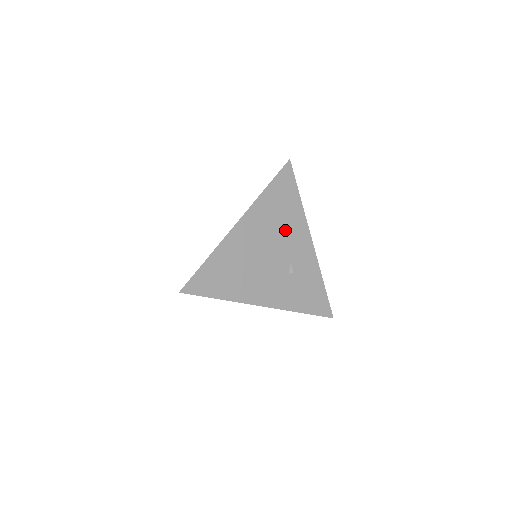
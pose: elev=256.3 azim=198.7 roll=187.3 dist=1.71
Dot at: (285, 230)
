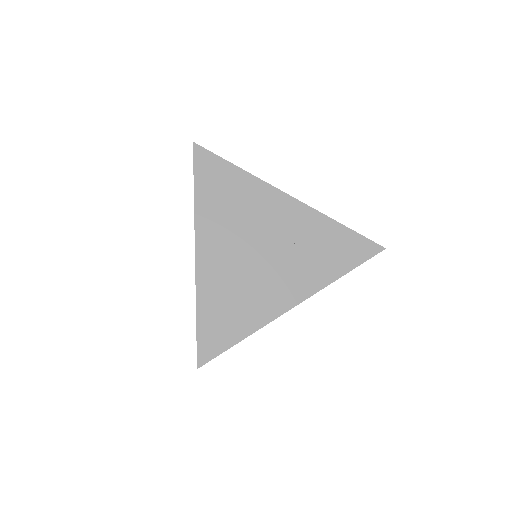
Dot at: (251, 213)
